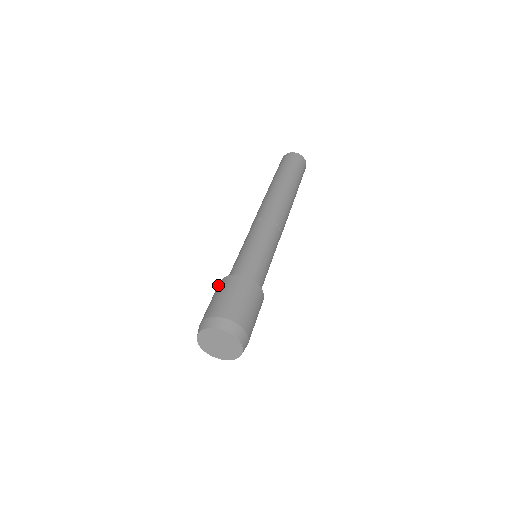
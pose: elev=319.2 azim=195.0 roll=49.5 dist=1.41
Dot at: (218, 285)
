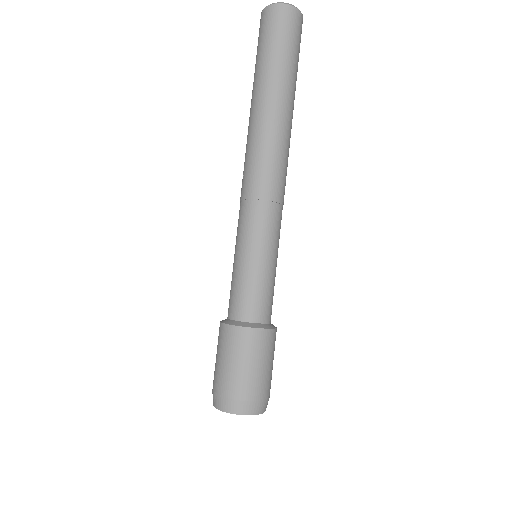
Dot at: (219, 332)
